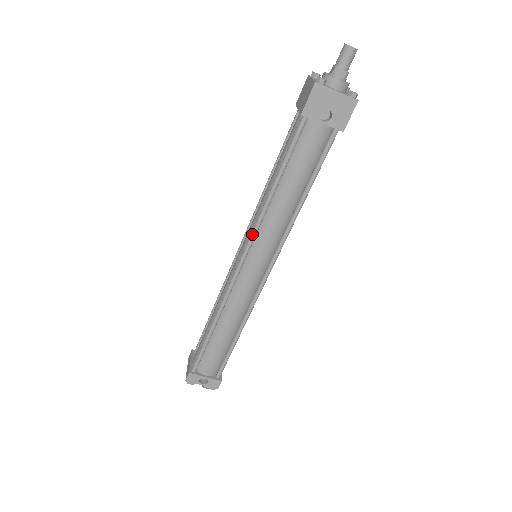
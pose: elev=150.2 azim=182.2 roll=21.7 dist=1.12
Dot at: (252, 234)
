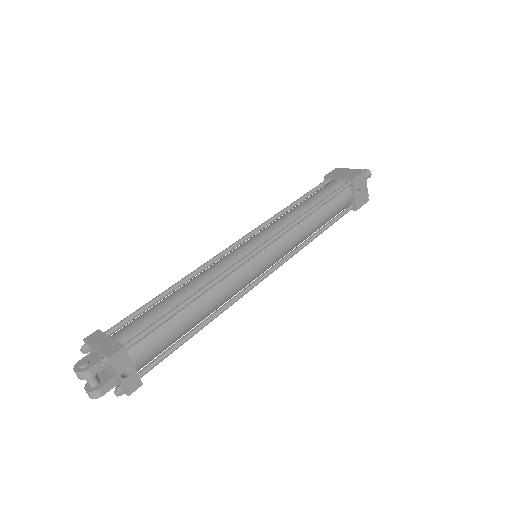
Dot at: (284, 230)
